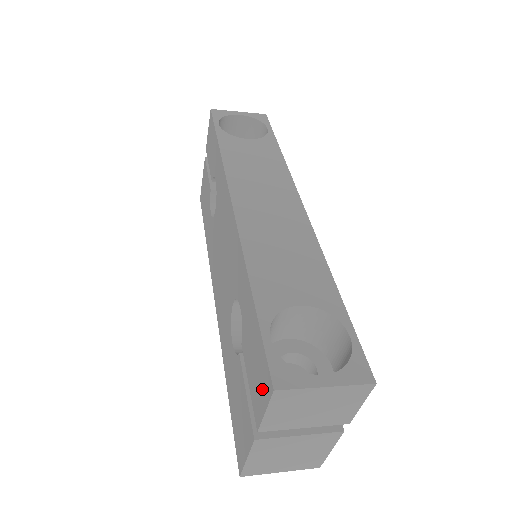
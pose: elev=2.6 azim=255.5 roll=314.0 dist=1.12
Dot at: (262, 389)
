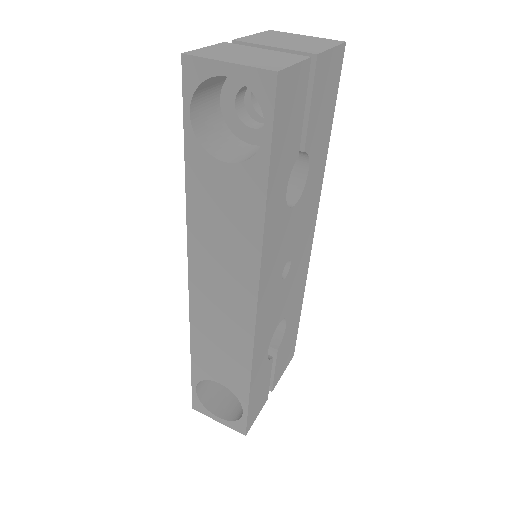
Dot at: occluded
